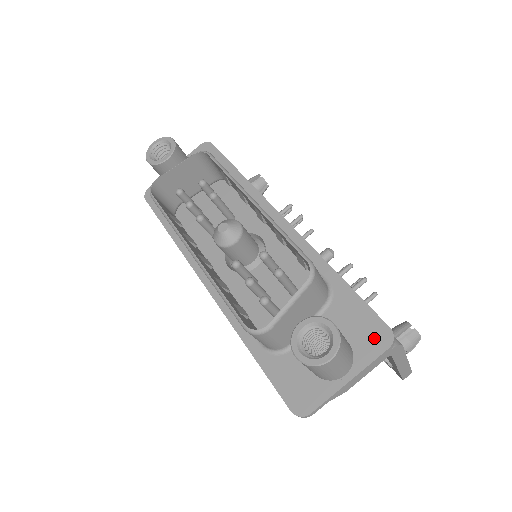
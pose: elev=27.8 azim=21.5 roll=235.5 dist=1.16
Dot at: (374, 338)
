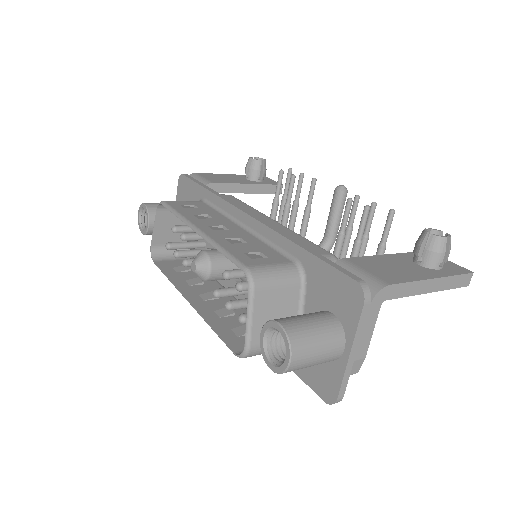
Dot at: (349, 299)
